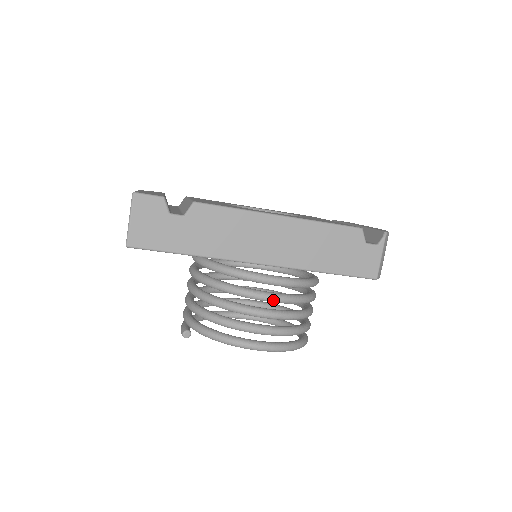
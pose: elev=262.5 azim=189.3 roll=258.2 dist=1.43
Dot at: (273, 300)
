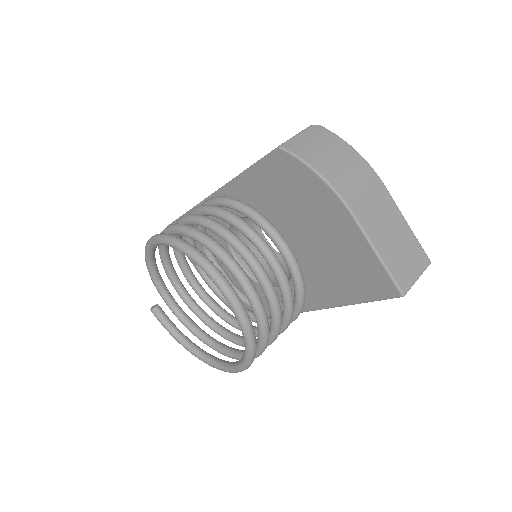
Dot at: (195, 209)
